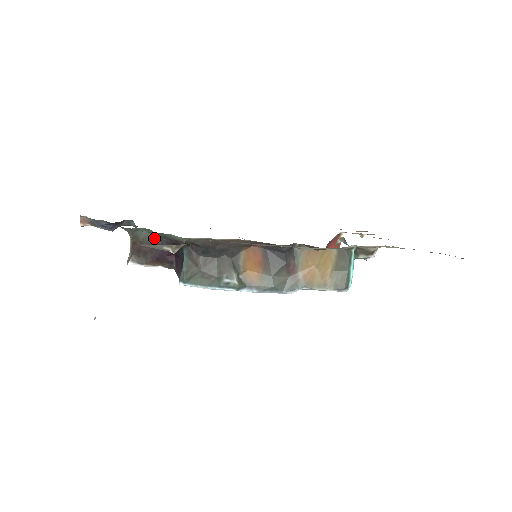
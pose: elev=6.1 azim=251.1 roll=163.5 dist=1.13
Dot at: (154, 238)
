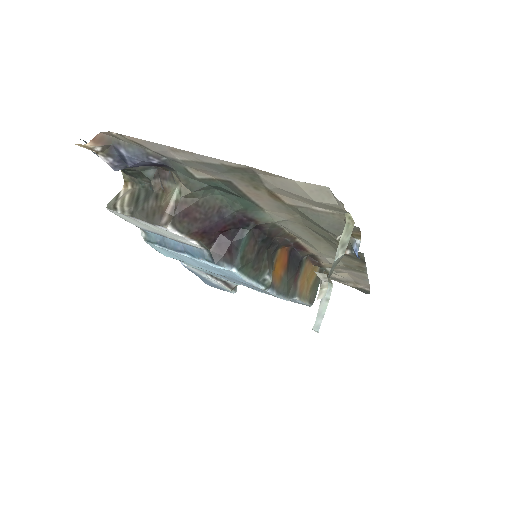
Dot at: (217, 206)
